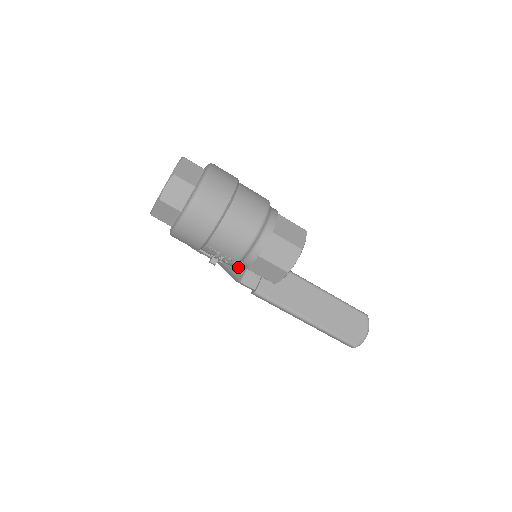
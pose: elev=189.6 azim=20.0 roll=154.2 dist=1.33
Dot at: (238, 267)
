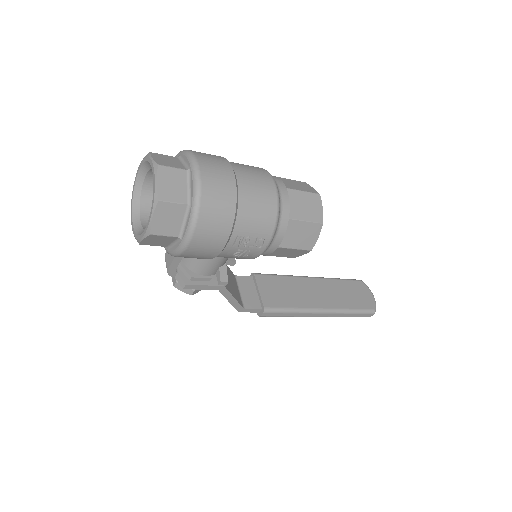
Dot at: (234, 291)
